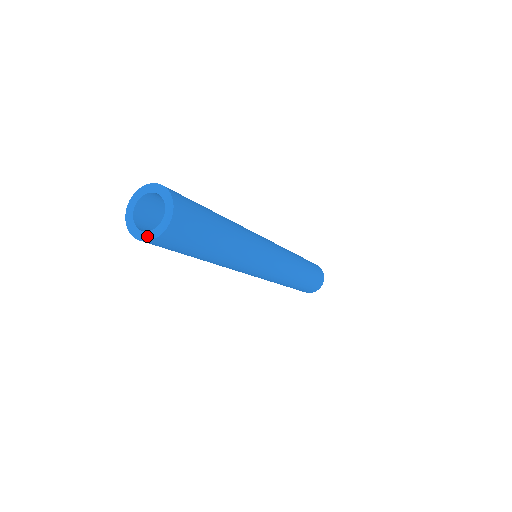
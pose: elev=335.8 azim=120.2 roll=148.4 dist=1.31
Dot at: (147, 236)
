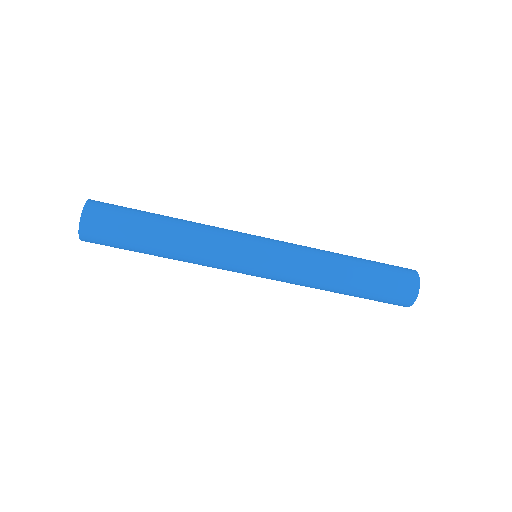
Dot at: occluded
